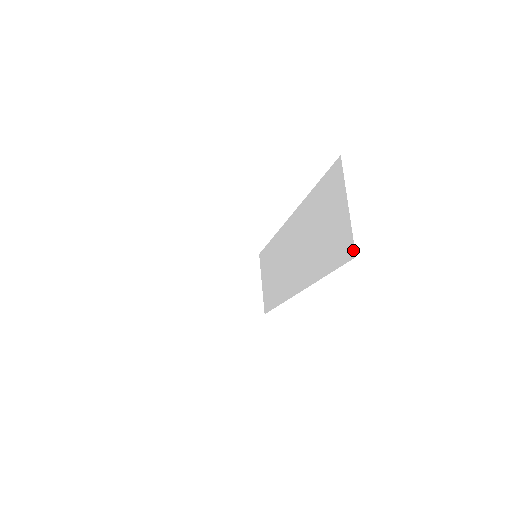
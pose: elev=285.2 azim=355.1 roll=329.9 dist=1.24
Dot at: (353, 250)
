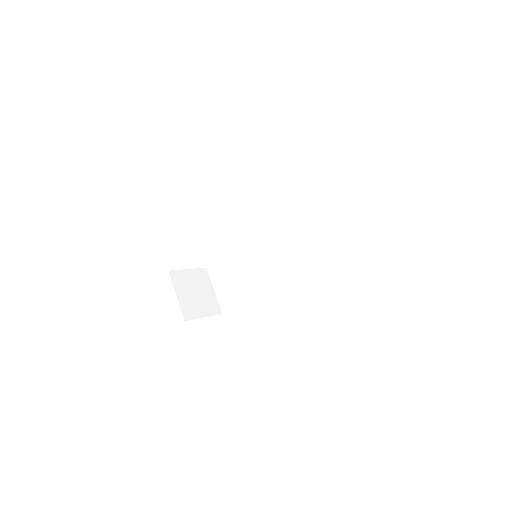
Dot at: (360, 235)
